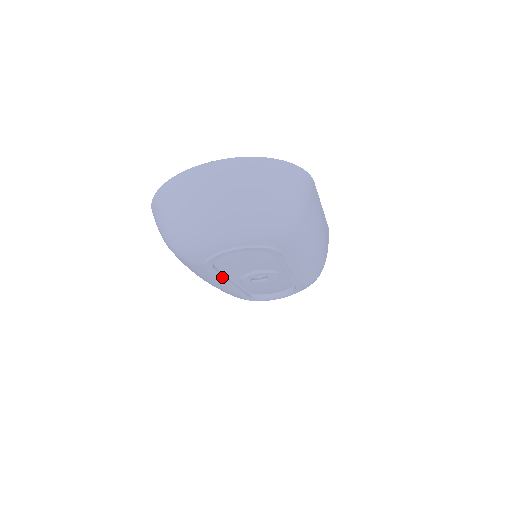
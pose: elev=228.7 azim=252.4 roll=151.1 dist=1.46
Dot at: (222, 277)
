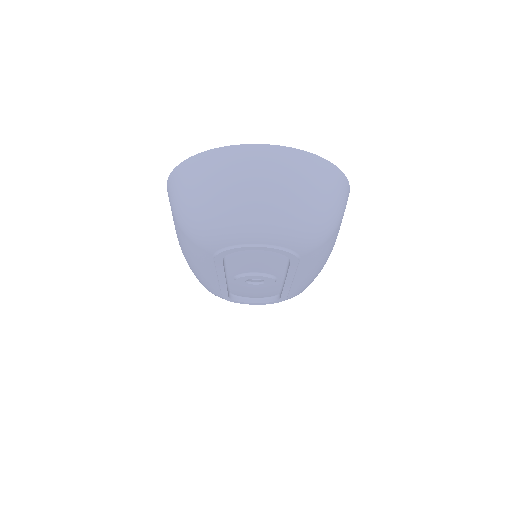
Dot at: (222, 270)
